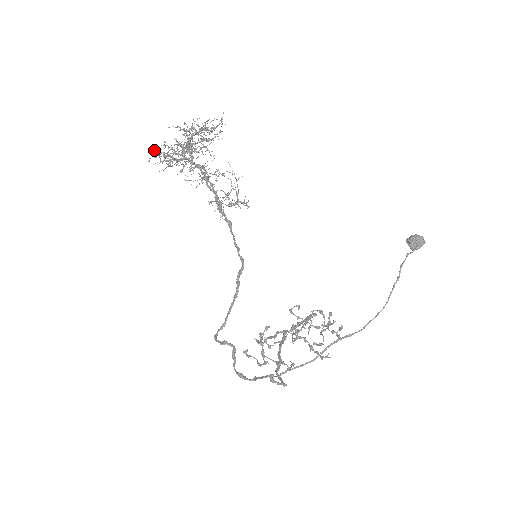
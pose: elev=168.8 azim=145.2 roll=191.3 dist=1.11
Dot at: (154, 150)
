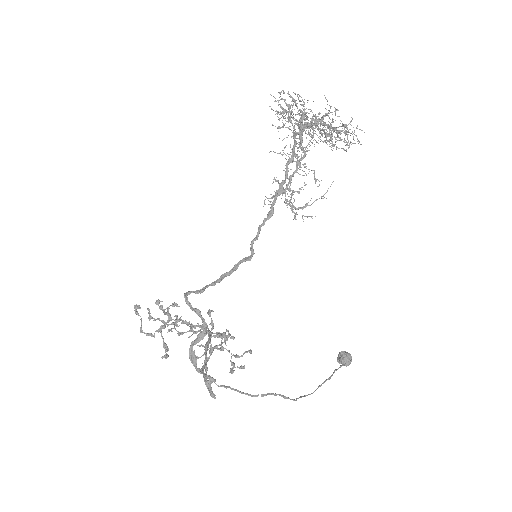
Dot at: (298, 94)
